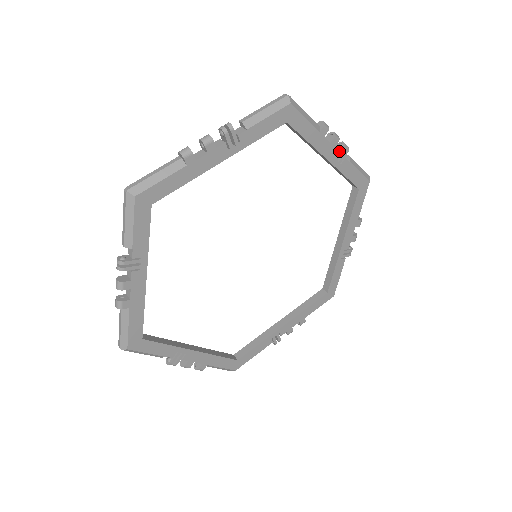
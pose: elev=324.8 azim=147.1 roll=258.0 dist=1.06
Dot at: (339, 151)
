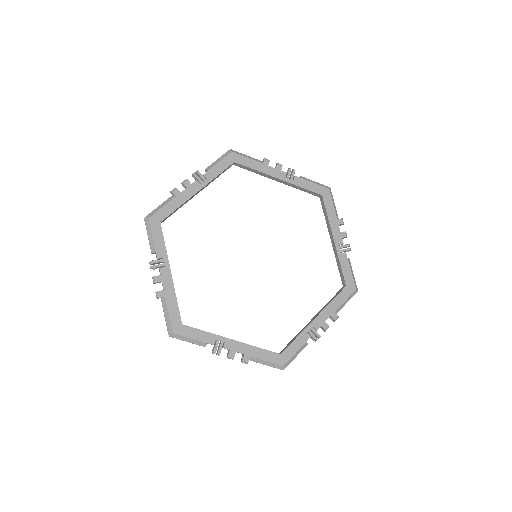
Dot at: (287, 173)
